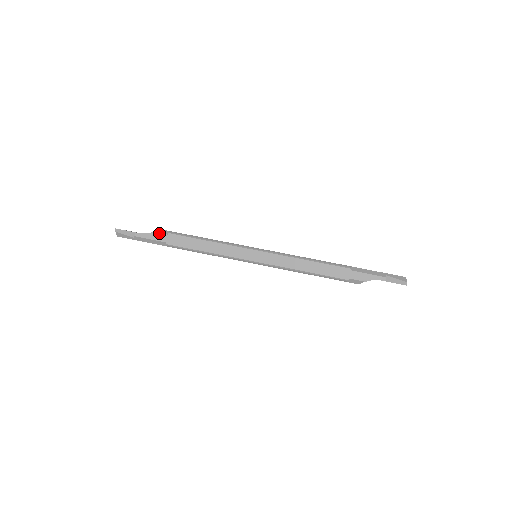
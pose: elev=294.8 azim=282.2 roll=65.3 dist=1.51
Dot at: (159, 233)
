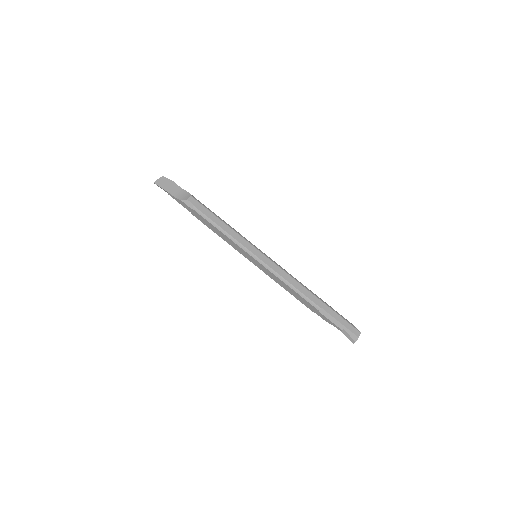
Dot at: (185, 204)
